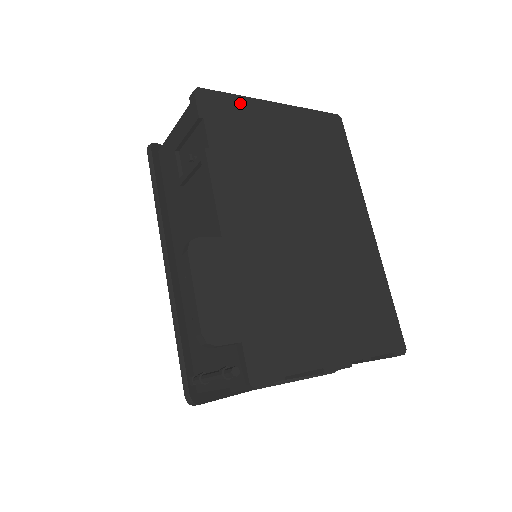
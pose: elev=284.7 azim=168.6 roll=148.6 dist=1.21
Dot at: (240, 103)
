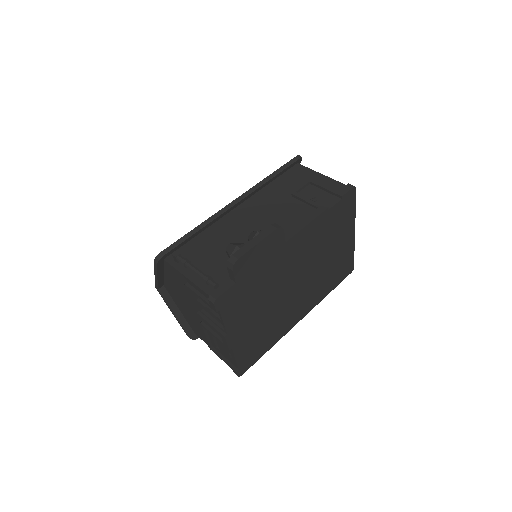
Dot at: (352, 214)
